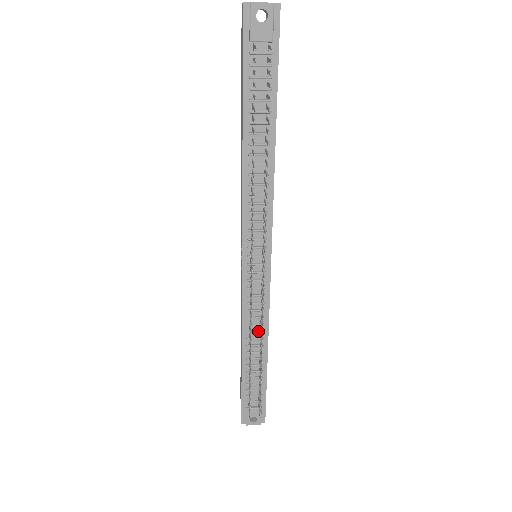
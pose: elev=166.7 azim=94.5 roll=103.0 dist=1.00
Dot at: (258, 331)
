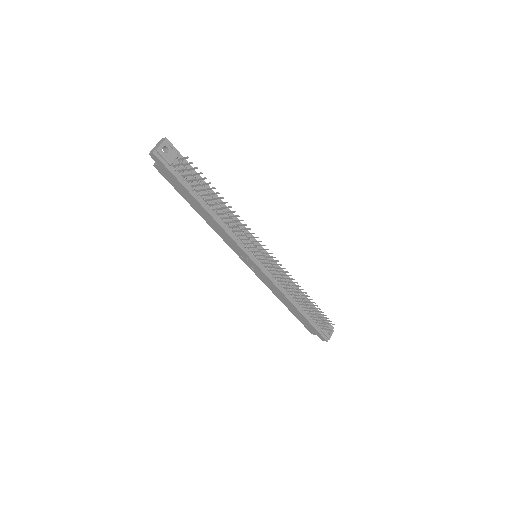
Dot at: occluded
